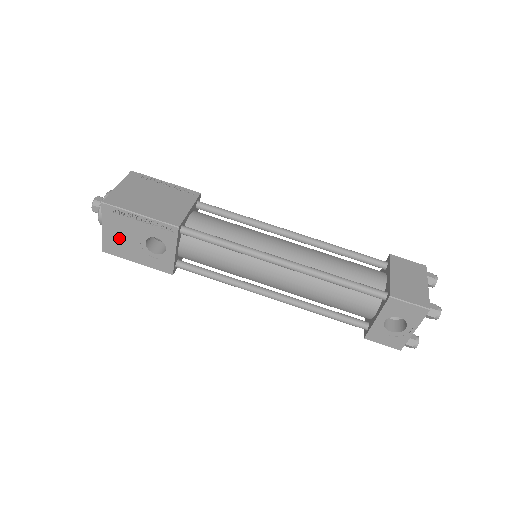
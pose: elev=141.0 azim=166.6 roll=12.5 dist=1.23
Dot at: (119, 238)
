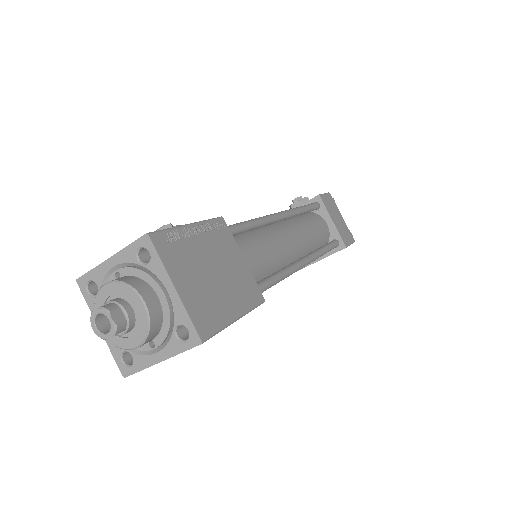
Dot at: occluded
